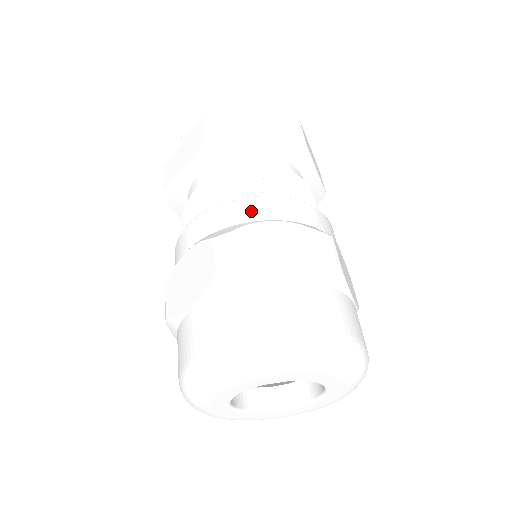
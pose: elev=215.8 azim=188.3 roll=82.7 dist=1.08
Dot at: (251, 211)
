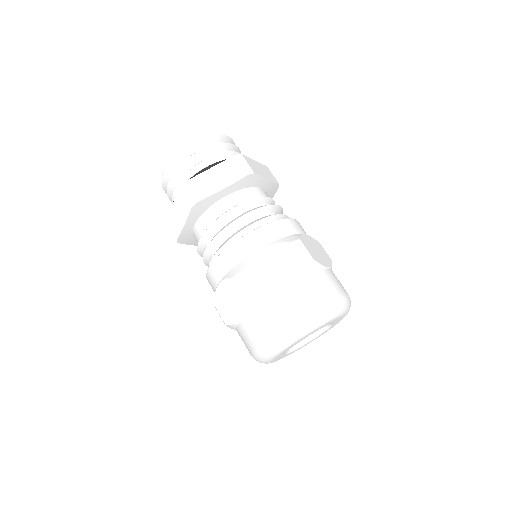
Dot at: (246, 248)
